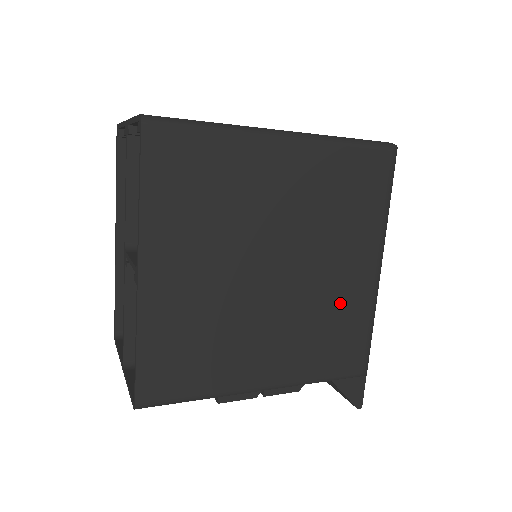
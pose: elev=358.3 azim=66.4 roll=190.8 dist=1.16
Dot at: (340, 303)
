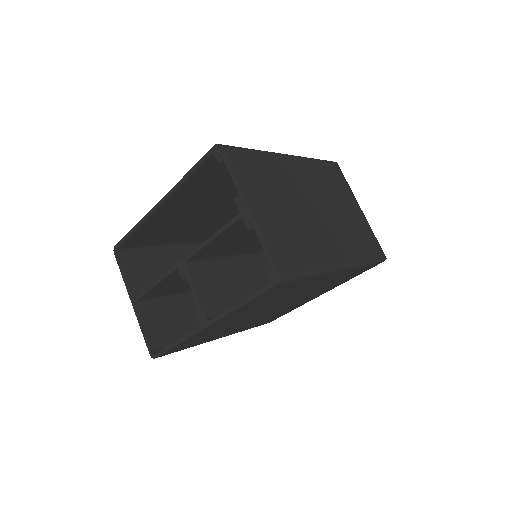
Dot at: occluded
